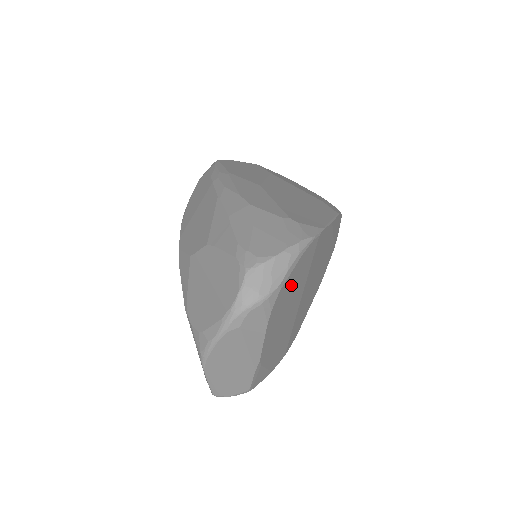
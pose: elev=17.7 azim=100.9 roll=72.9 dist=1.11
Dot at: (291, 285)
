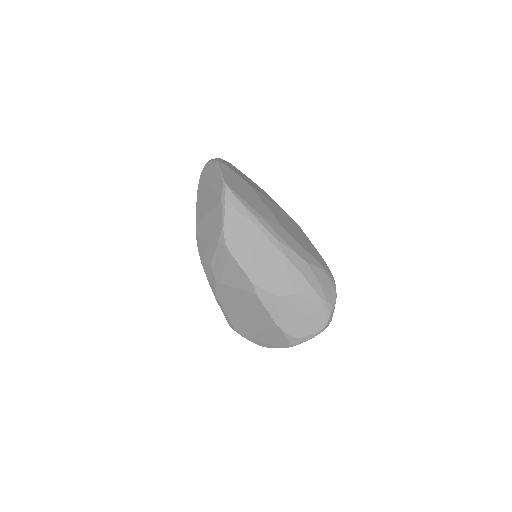
Dot at: occluded
